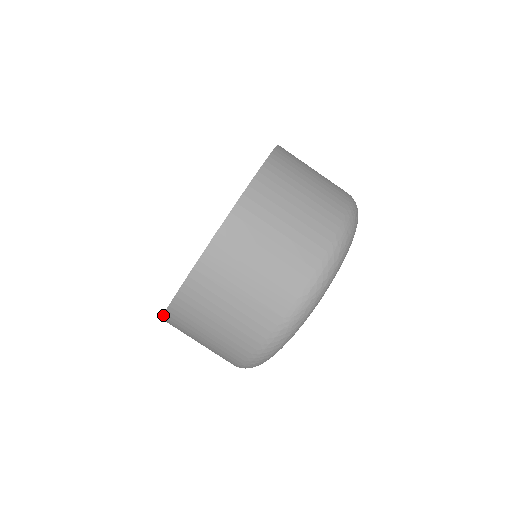
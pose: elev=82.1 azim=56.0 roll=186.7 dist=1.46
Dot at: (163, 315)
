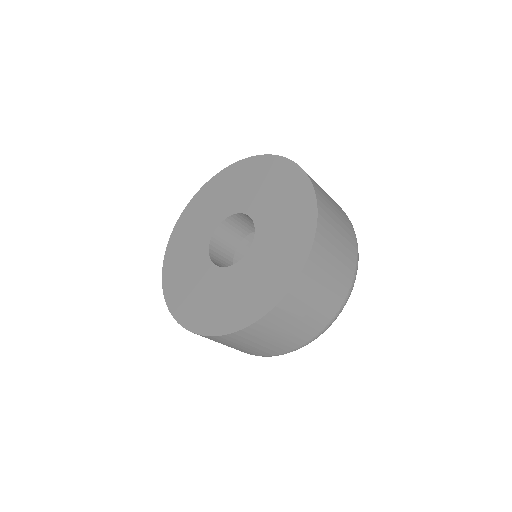
Dot at: (234, 332)
